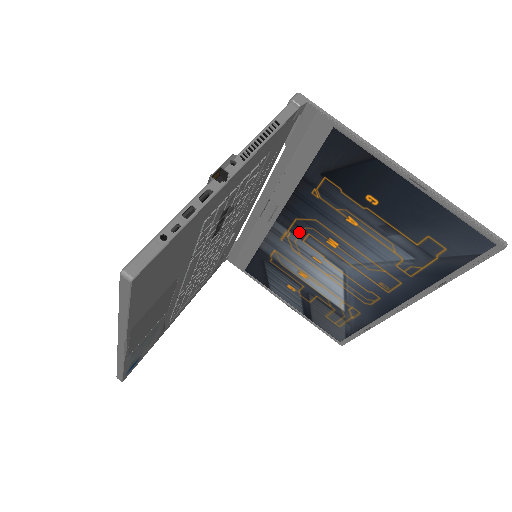
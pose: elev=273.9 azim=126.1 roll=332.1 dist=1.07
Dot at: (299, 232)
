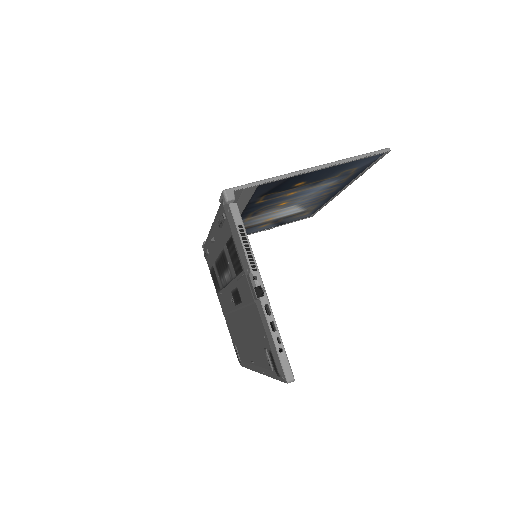
Dot at: (257, 214)
